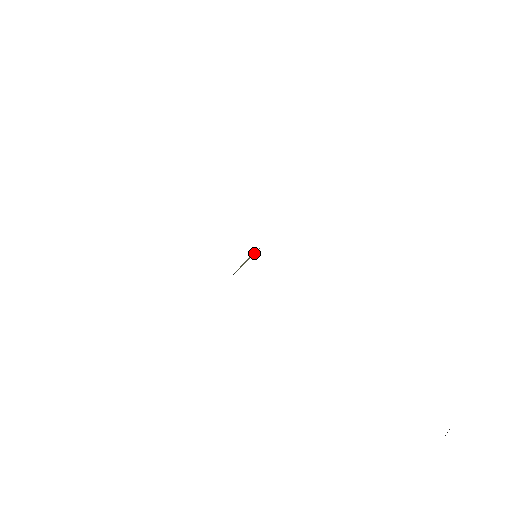
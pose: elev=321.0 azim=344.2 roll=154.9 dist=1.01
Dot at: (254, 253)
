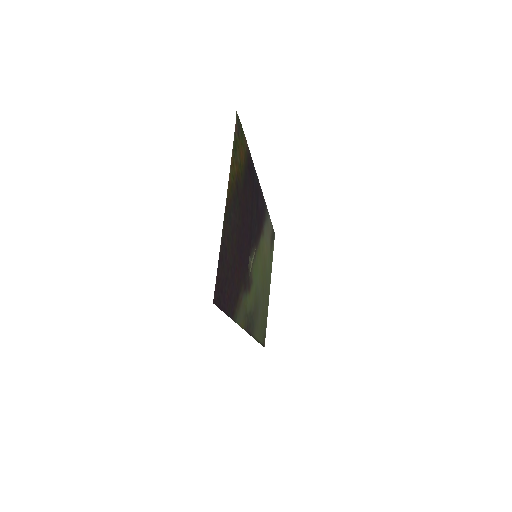
Dot at: (253, 256)
